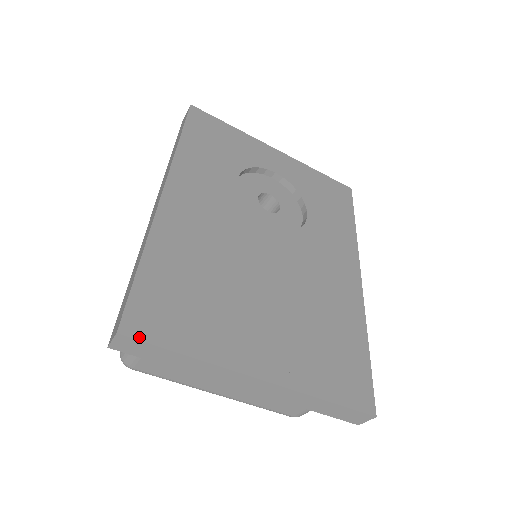
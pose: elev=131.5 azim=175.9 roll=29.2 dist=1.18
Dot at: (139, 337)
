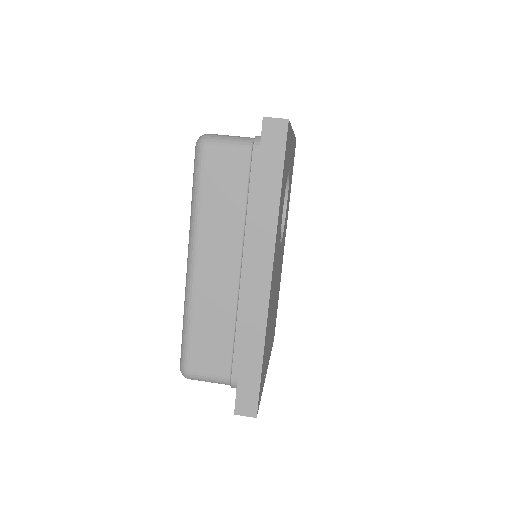
Dot at: occluded
